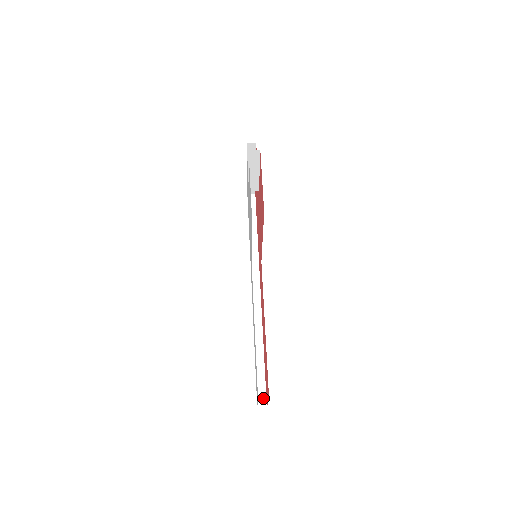
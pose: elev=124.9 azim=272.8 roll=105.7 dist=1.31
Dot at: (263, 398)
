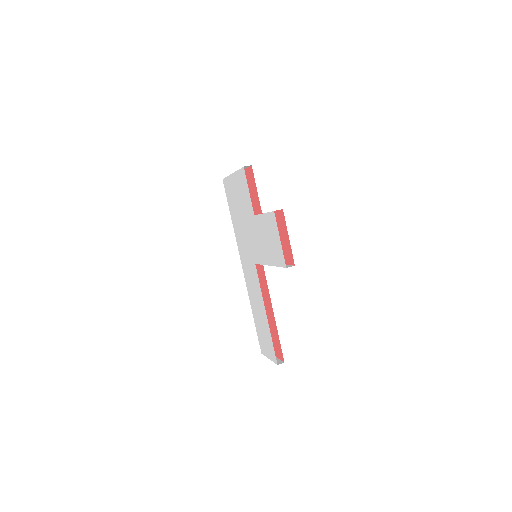
Dot at: occluded
